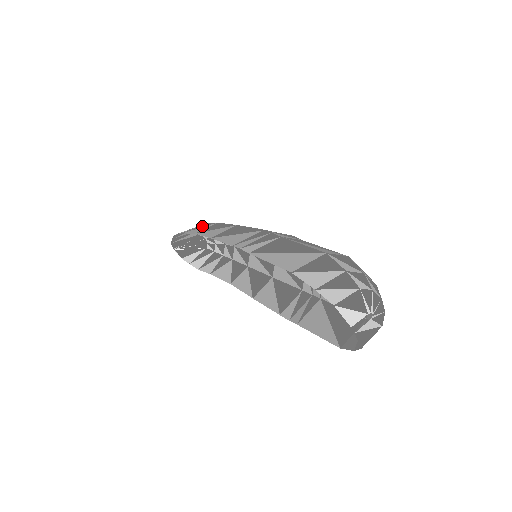
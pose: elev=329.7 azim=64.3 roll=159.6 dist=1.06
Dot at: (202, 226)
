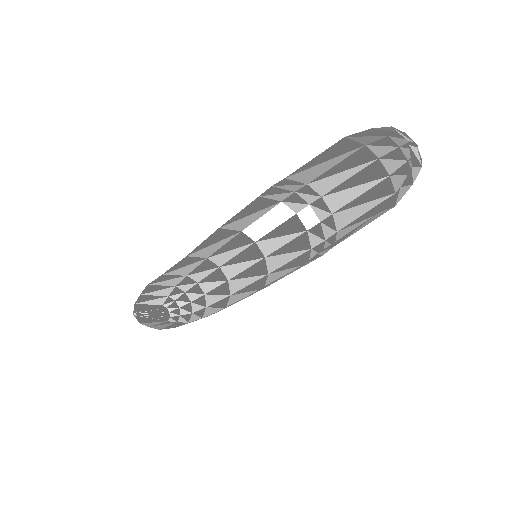
Dot at: (186, 268)
